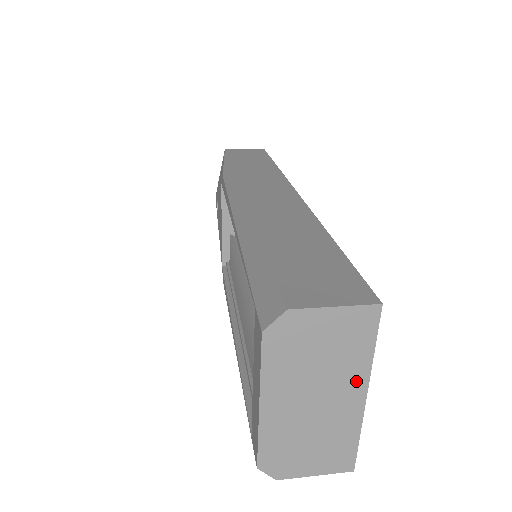
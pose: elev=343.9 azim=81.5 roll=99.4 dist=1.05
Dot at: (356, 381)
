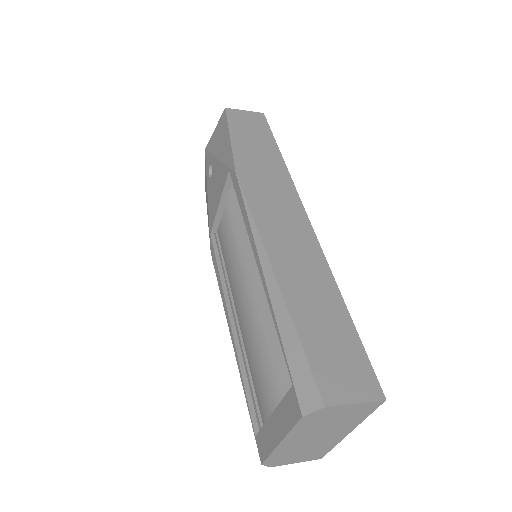
Dot at: (348, 428)
